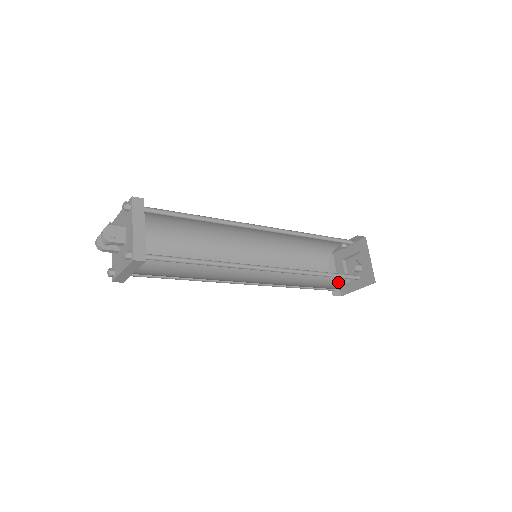
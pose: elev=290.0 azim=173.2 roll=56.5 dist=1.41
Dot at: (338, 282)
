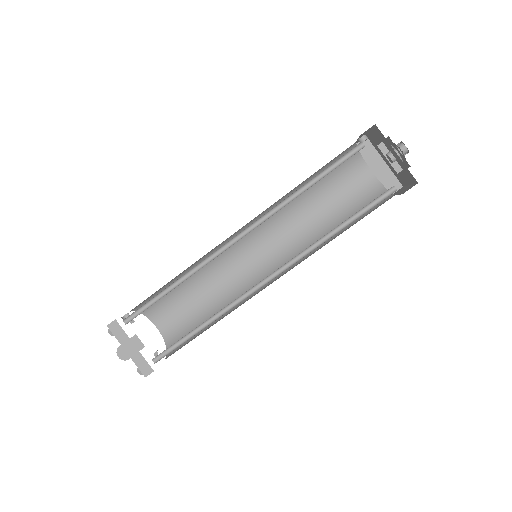
Dot at: (390, 170)
